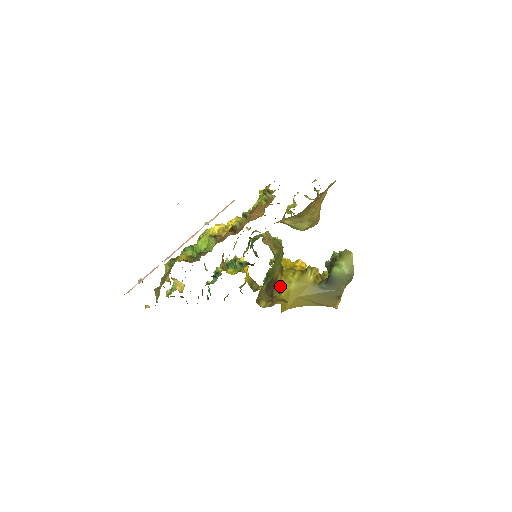
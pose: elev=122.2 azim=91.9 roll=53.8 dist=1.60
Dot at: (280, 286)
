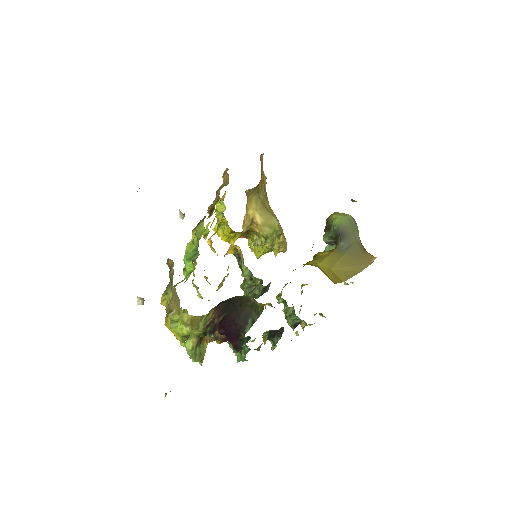
Dot at: occluded
